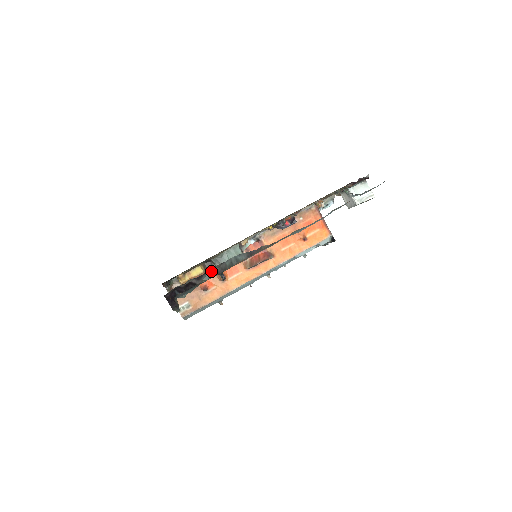
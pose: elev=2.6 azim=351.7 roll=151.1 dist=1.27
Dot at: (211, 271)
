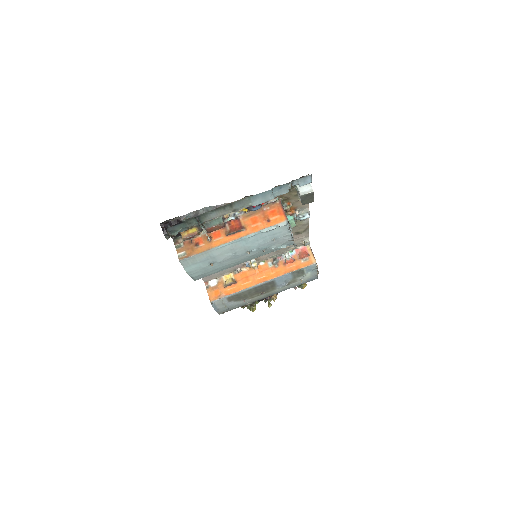
Dot at: (190, 214)
